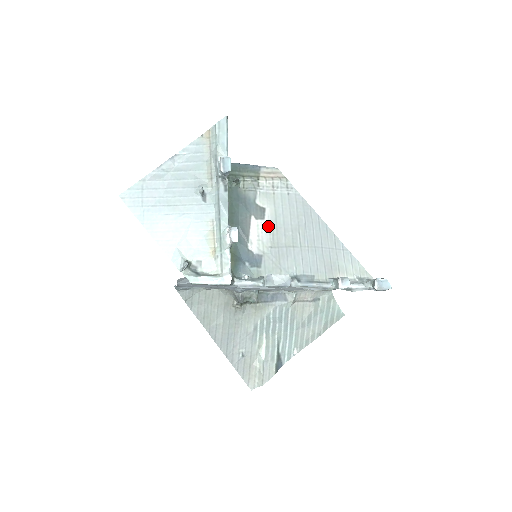
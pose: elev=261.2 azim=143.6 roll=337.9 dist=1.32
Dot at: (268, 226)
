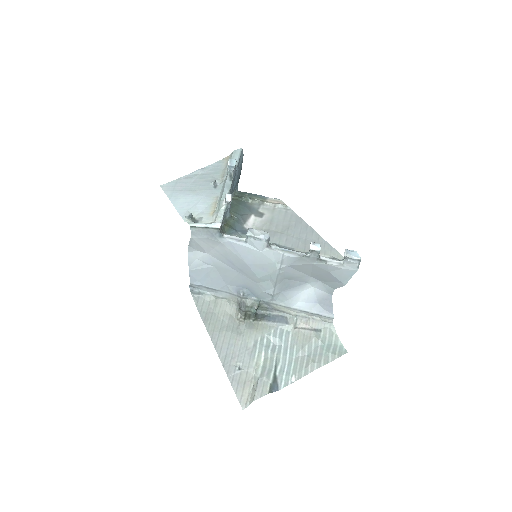
Dot at: (264, 221)
